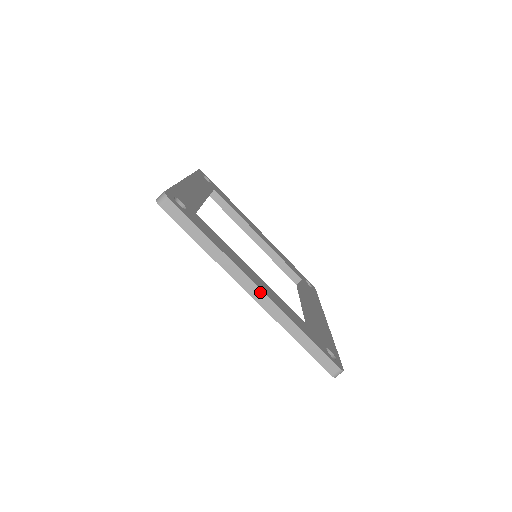
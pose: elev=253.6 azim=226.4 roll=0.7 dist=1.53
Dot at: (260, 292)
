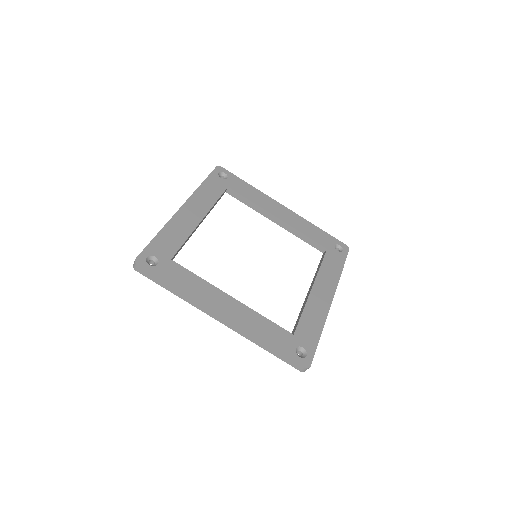
Dot at: (223, 319)
